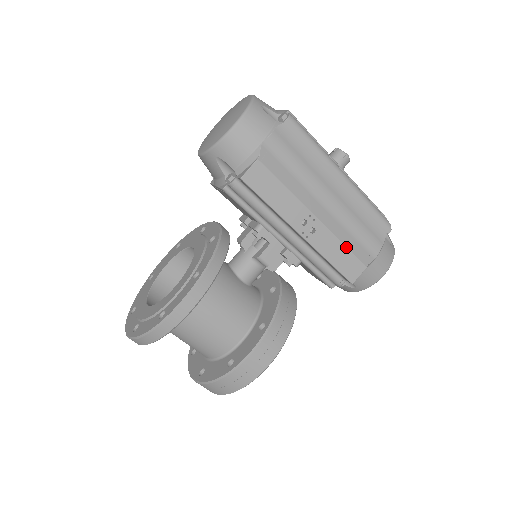
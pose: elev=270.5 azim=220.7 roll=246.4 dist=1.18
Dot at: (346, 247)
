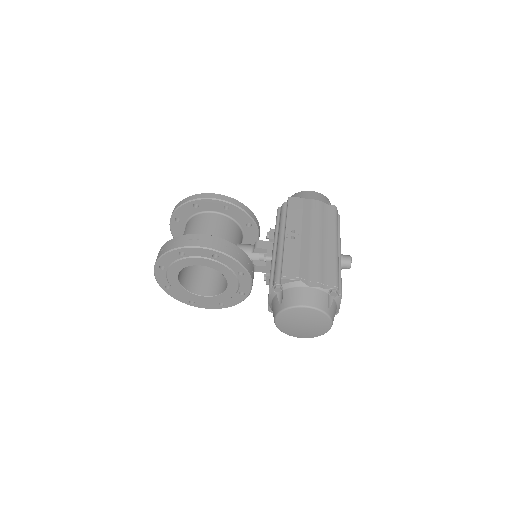
Dot at: (300, 260)
